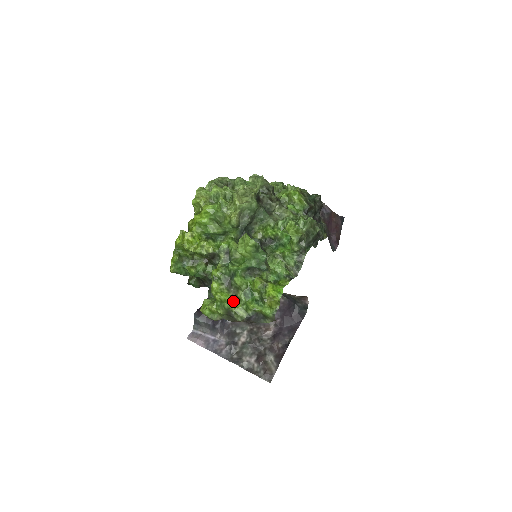
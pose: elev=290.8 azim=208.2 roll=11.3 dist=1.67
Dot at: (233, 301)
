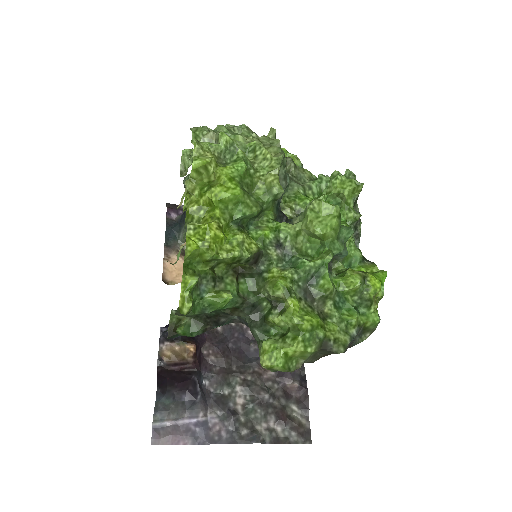
Dot at: (323, 323)
